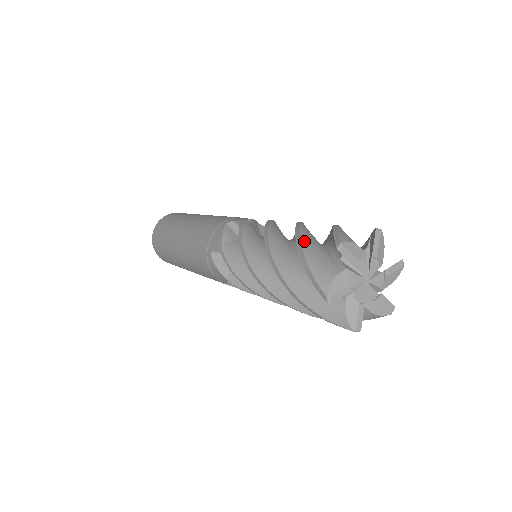
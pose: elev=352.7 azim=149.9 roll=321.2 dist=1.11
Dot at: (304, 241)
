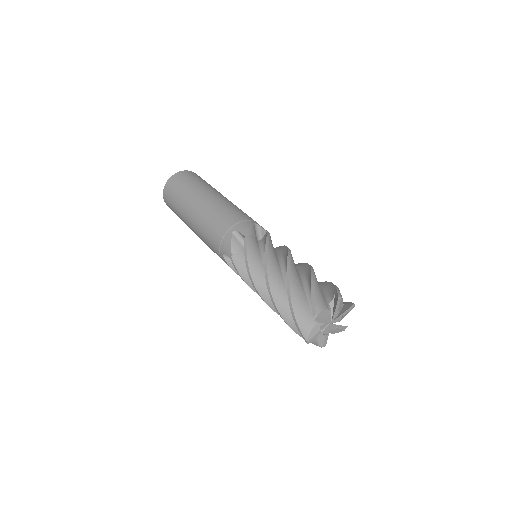
Dot at: (316, 278)
